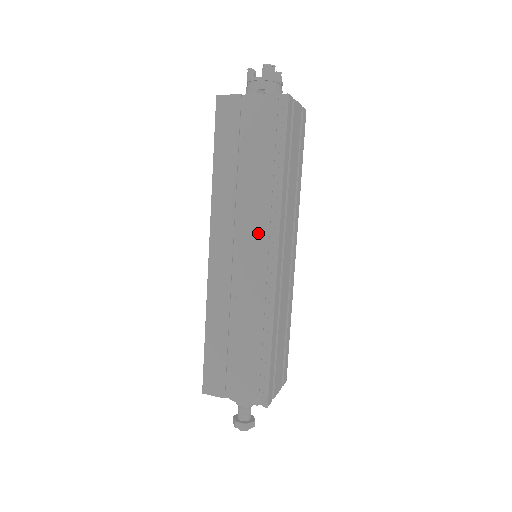
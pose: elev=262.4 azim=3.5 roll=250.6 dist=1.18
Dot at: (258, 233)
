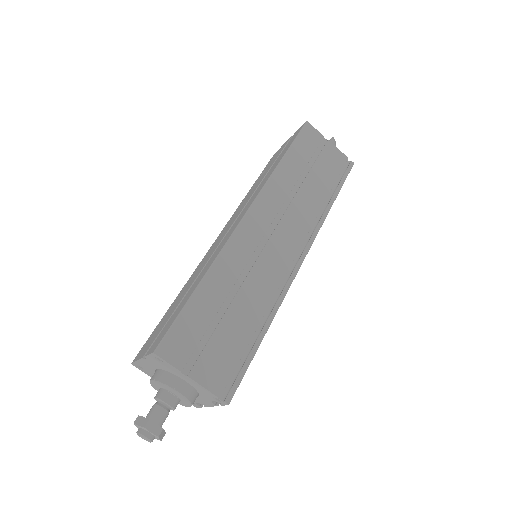
Dot at: (296, 232)
